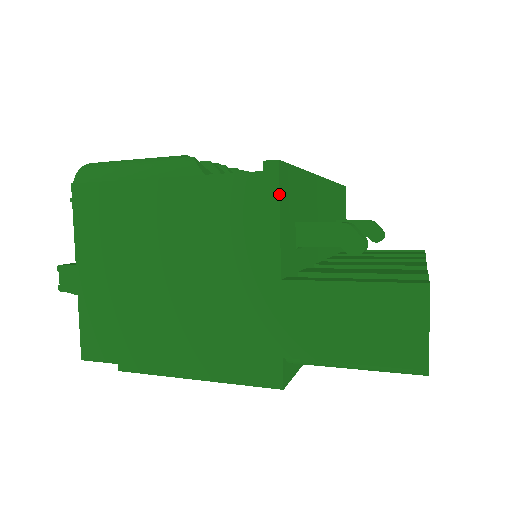
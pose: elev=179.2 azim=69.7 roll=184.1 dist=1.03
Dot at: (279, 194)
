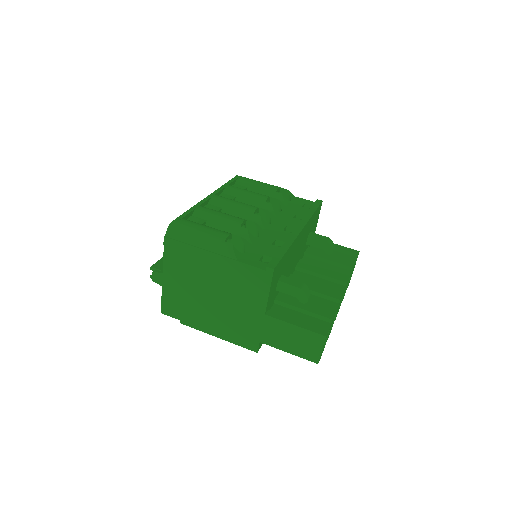
Dot at: (271, 282)
